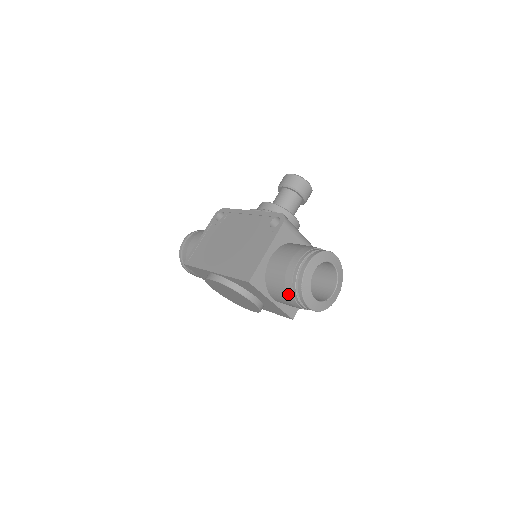
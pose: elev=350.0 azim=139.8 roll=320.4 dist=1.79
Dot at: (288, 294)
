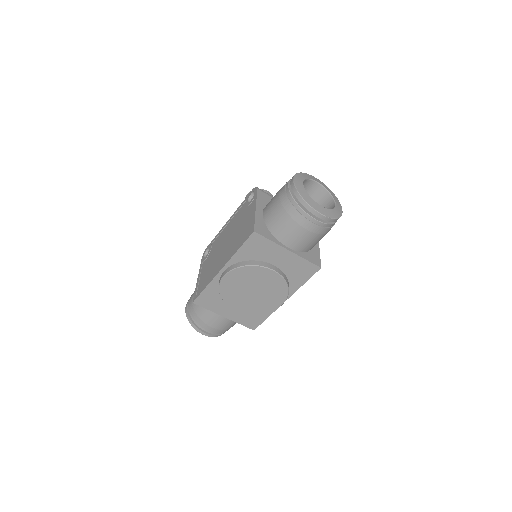
Dot at: (294, 217)
